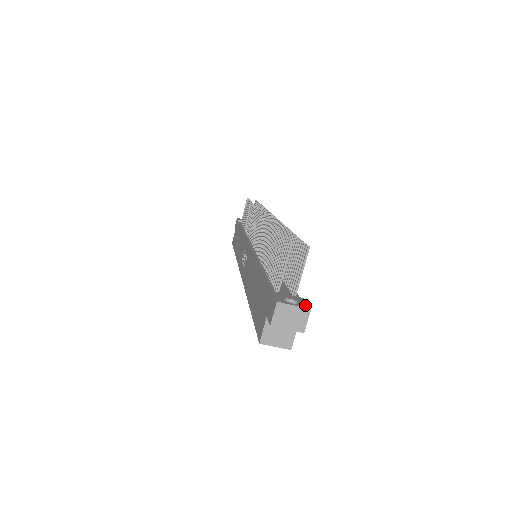
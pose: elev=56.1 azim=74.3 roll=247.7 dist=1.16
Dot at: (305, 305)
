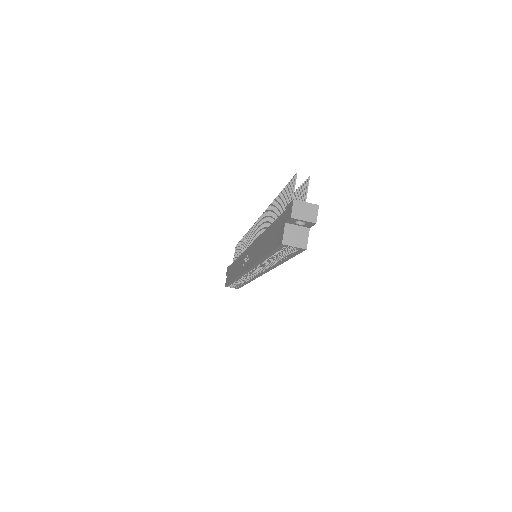
Dot at: (314, 206)
